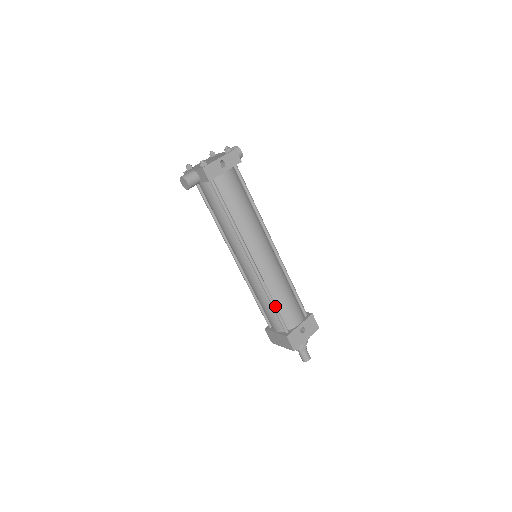
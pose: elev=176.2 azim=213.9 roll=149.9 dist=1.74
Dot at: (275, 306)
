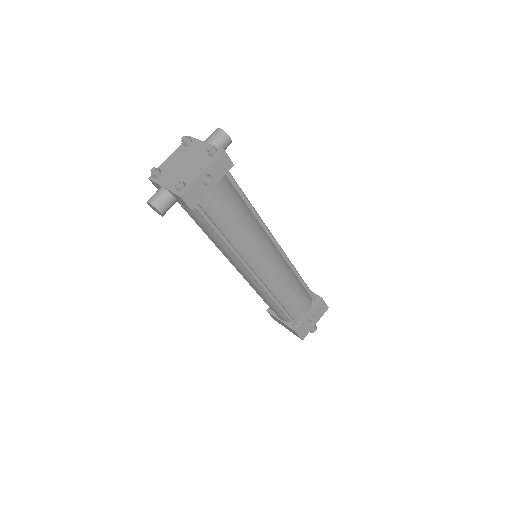
Dot at: (282, 308)
